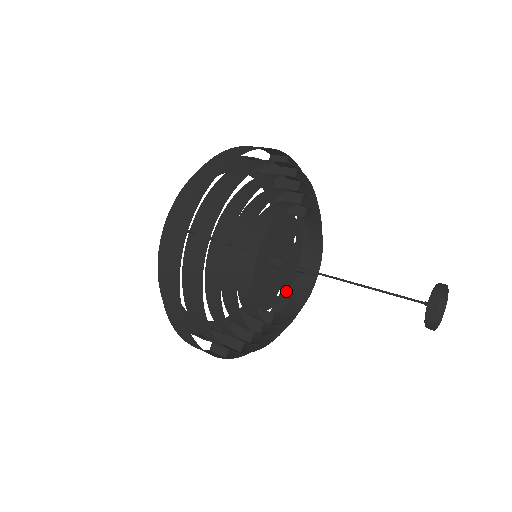
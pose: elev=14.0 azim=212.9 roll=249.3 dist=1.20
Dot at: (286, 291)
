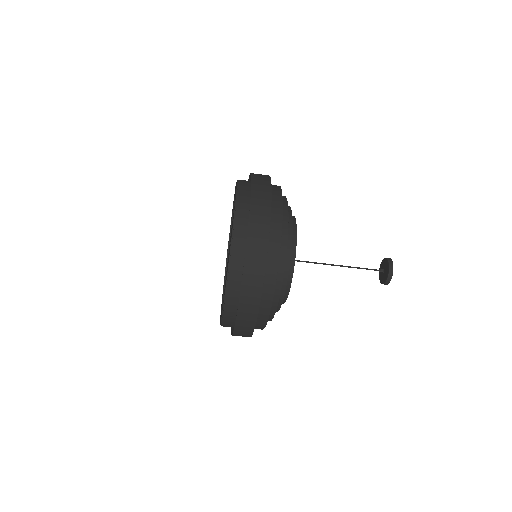
Dot at: occluded
